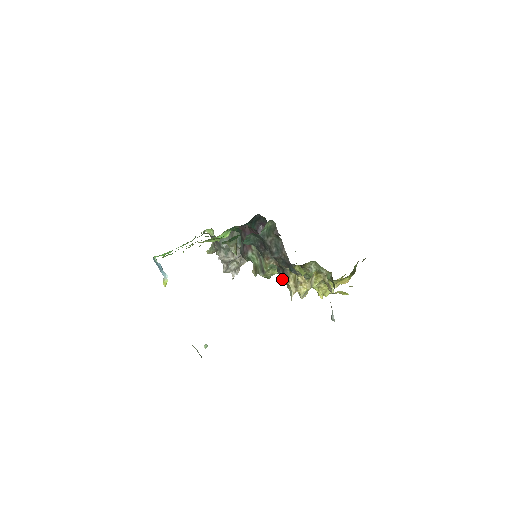
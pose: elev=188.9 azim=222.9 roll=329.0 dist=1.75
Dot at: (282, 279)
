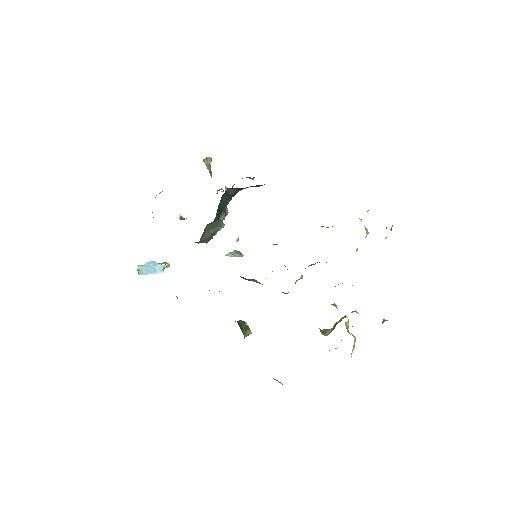
Dot at: occluded
